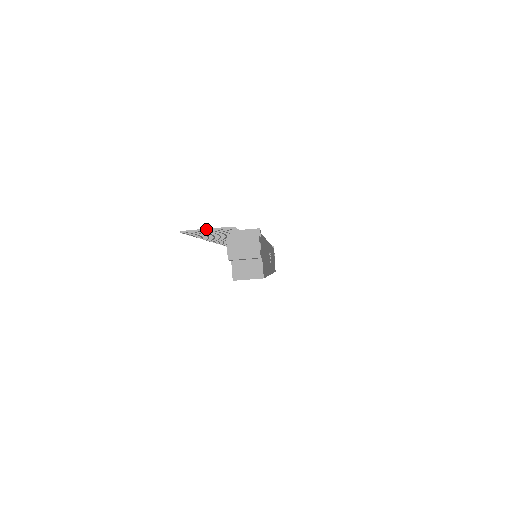
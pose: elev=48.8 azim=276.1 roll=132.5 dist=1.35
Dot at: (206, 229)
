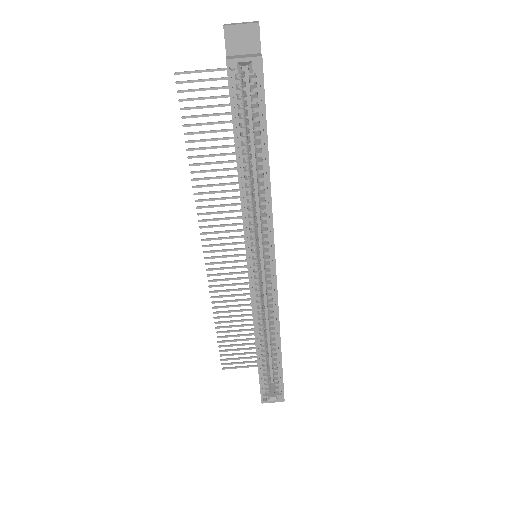
Dot at: (203, 70)
